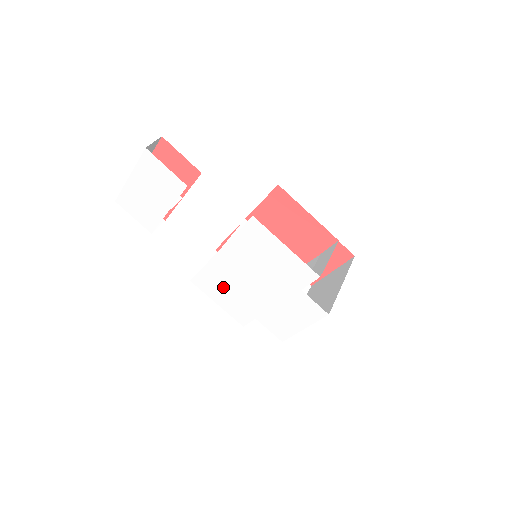
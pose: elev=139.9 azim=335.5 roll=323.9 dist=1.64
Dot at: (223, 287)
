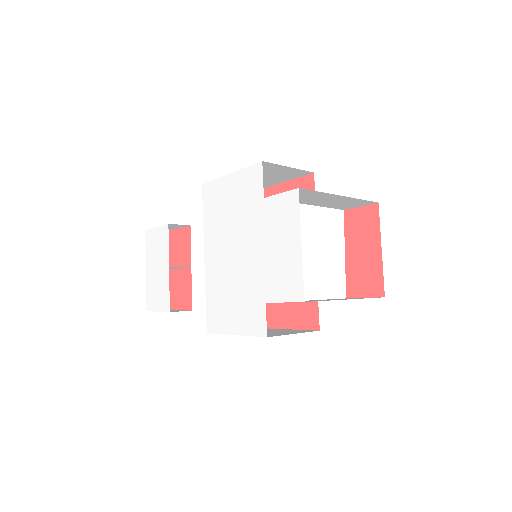
Dot at: (226, 299)
